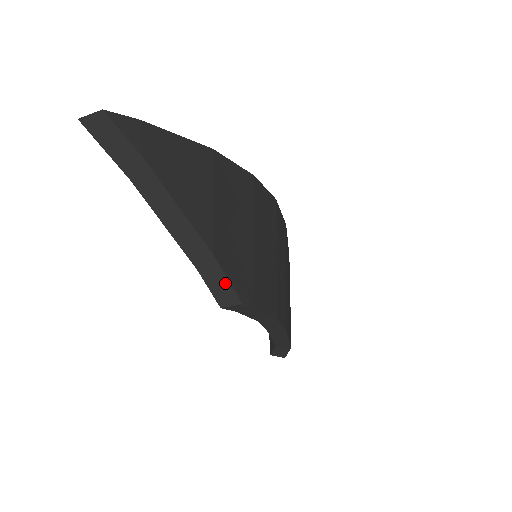
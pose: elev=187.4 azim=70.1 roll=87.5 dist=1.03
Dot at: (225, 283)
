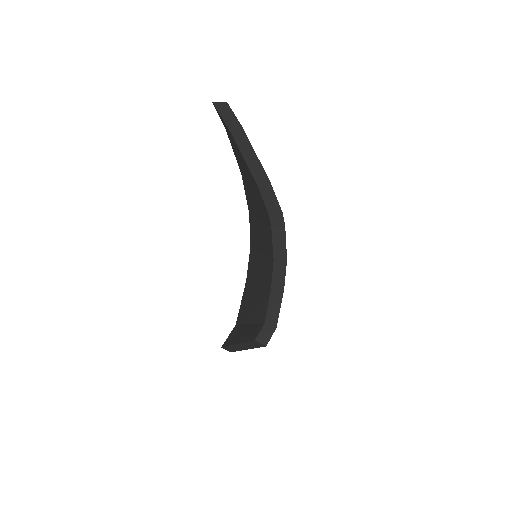
Dot at: (274, 198)
